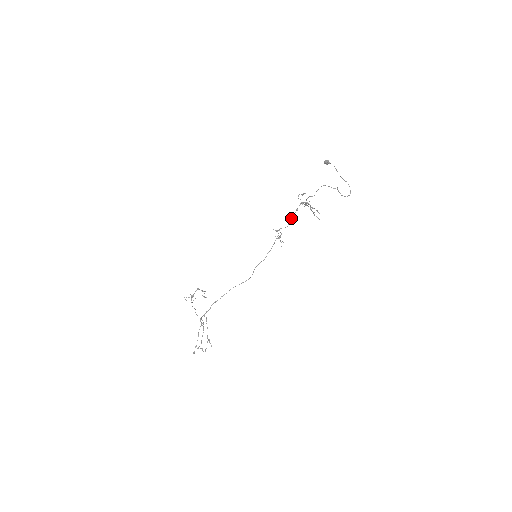
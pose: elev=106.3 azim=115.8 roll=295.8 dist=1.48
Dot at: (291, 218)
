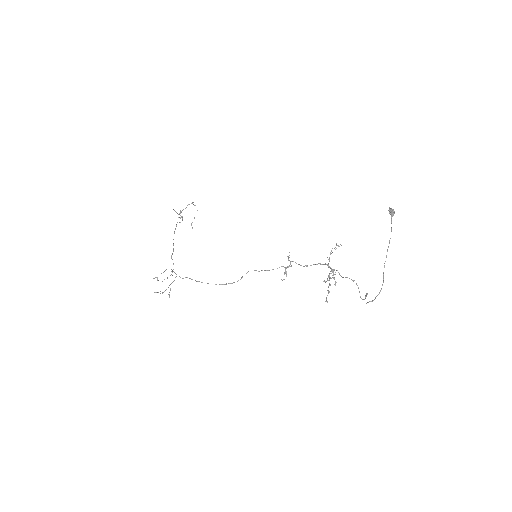
Dot at: occluded
